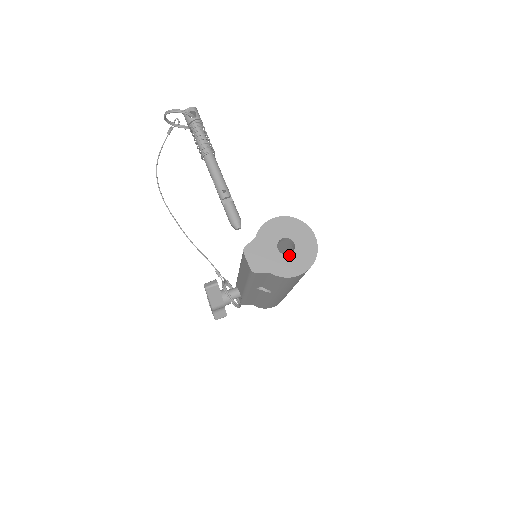
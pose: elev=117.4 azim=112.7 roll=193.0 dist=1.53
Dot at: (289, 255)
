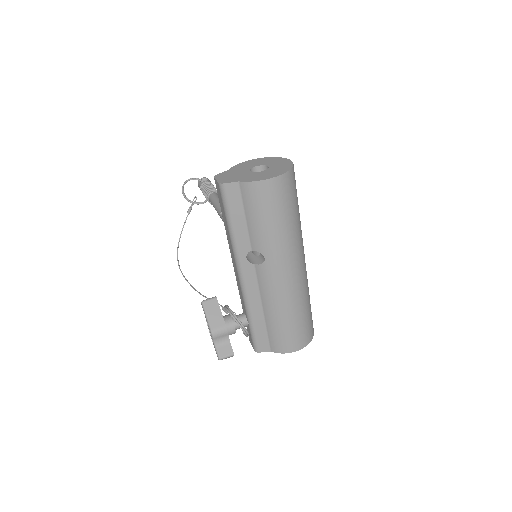
Dot at: (261, 171)
